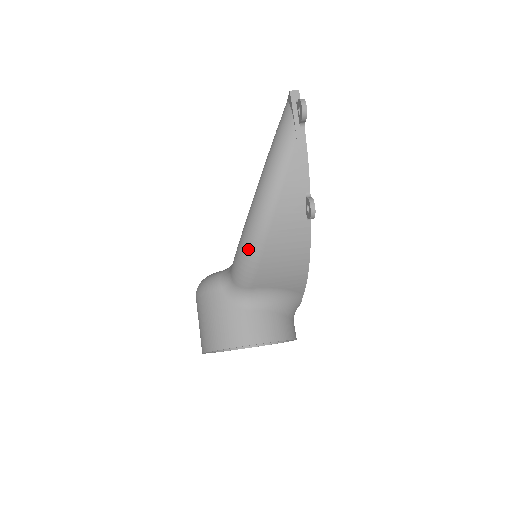
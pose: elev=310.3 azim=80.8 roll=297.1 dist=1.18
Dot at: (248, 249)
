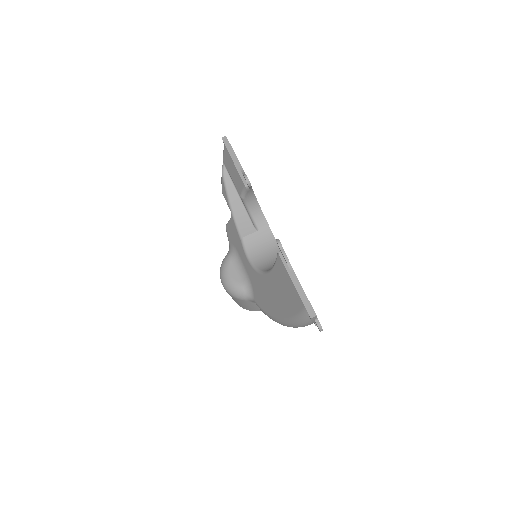
Dot at: occluded
